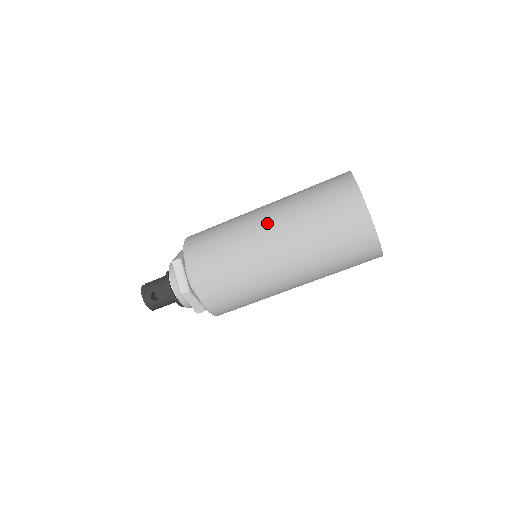
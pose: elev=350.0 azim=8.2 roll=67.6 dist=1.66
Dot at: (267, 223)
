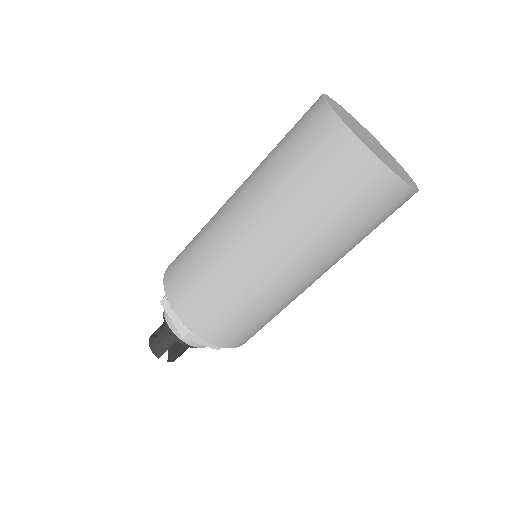
Dot at: occluded
